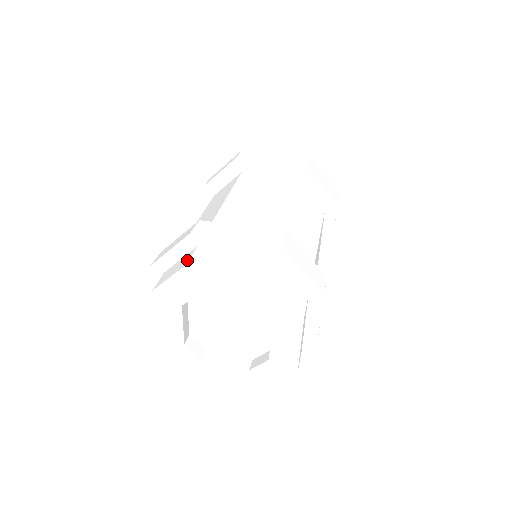
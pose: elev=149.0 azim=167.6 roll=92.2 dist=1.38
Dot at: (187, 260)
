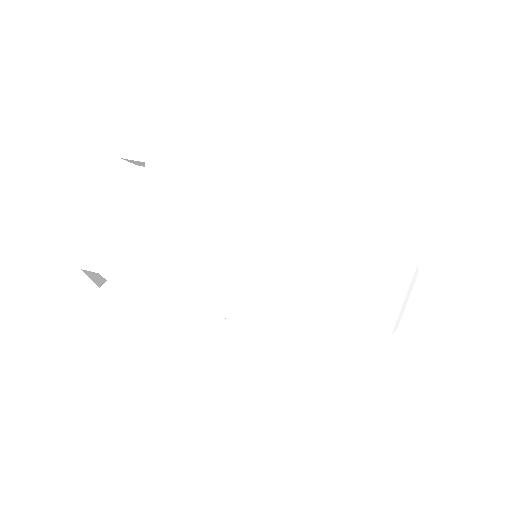
Dot at: occluded
